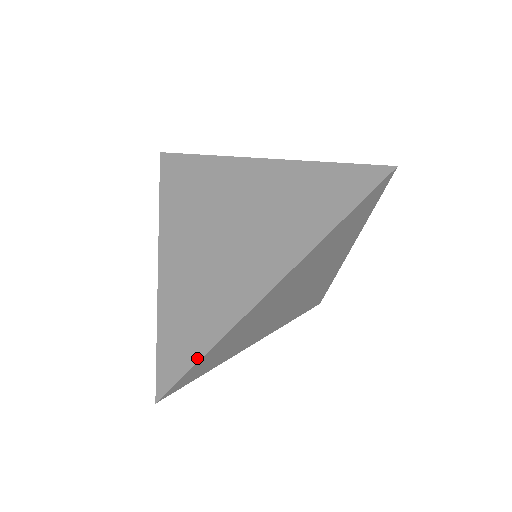
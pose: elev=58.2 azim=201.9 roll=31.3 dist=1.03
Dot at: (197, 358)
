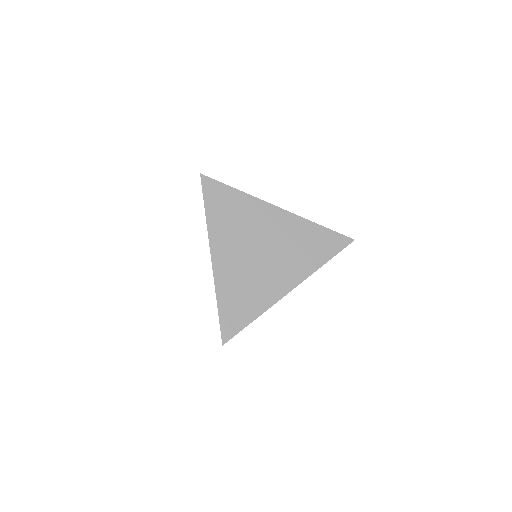
Dot at: (248, 323)
